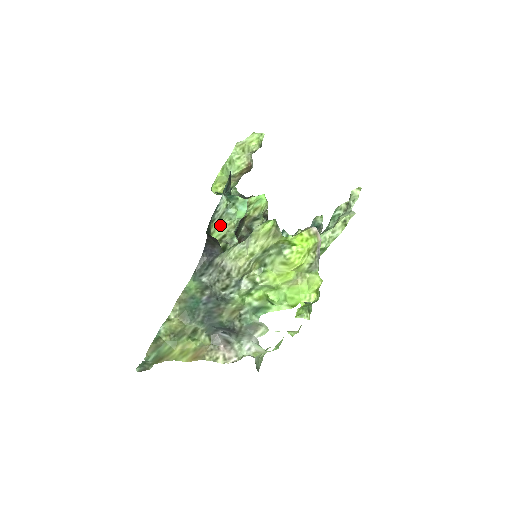
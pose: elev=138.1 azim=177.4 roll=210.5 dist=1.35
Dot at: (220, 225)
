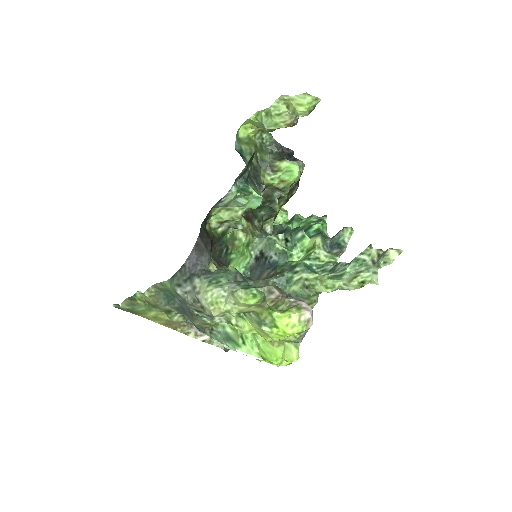
Dot at: (225, 208)
